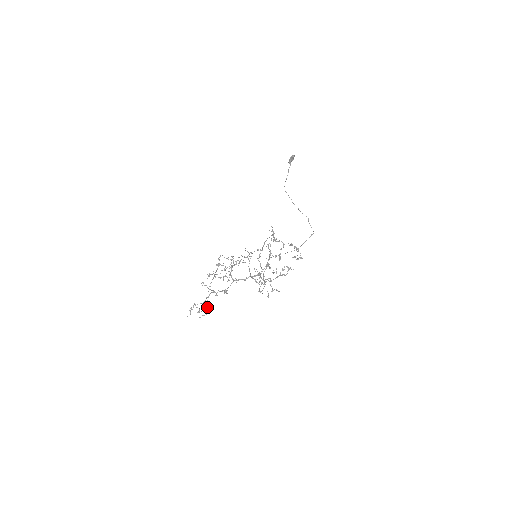
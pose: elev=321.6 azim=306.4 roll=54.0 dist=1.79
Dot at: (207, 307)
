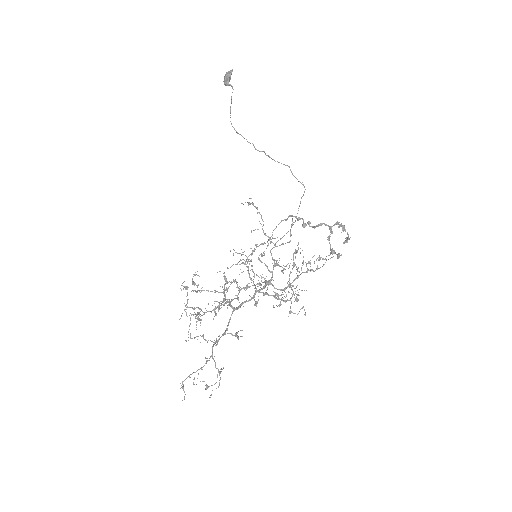
Dot at: occluded
